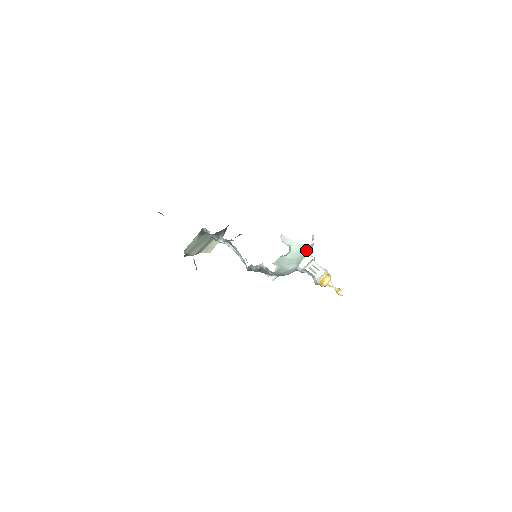
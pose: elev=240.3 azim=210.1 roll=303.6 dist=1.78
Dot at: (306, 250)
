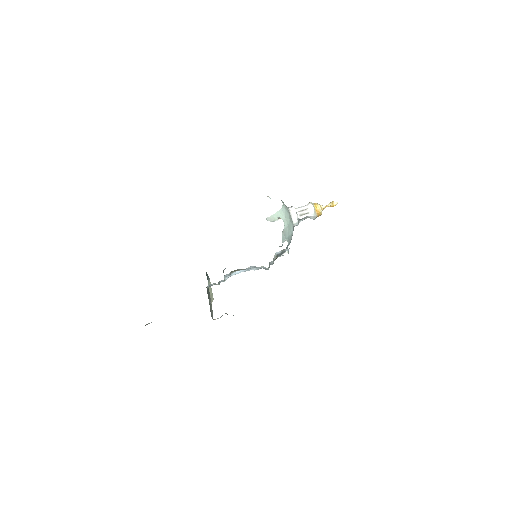
Dot at: (286, 208)
